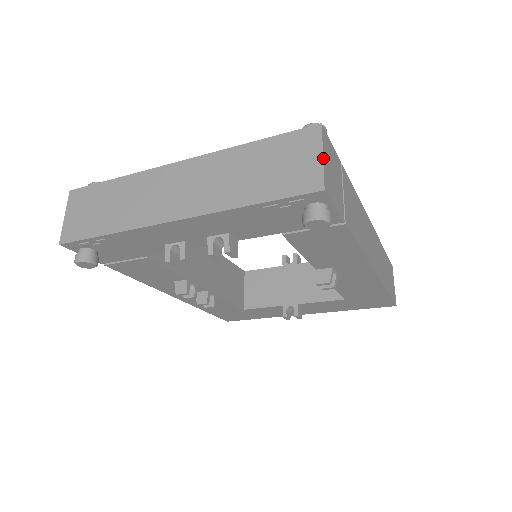
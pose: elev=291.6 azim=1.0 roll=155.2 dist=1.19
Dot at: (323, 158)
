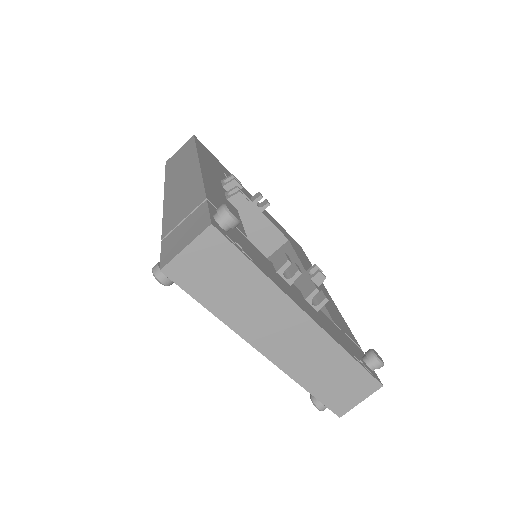
Dot at: occluded
